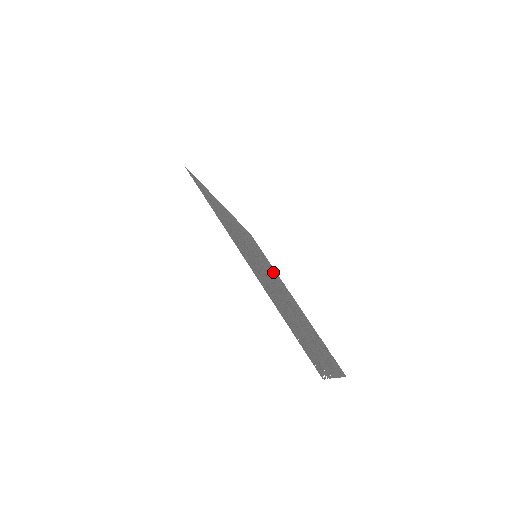
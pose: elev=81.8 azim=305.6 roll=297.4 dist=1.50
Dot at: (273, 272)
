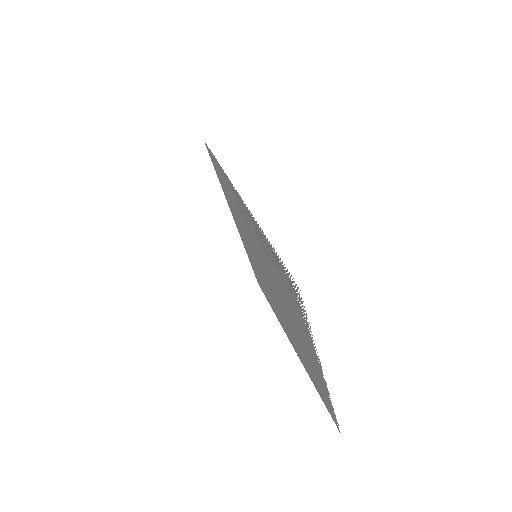
Dot at: (273, 303)
